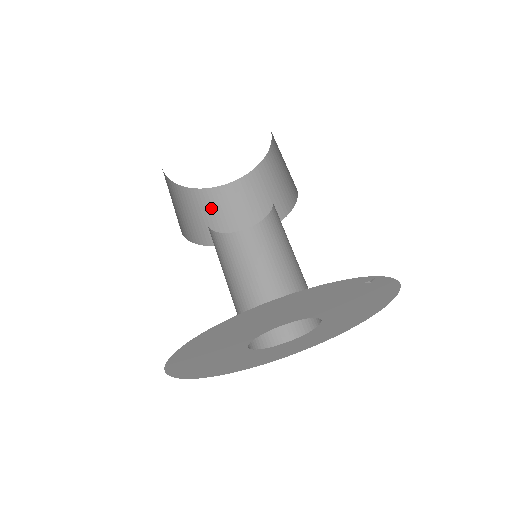
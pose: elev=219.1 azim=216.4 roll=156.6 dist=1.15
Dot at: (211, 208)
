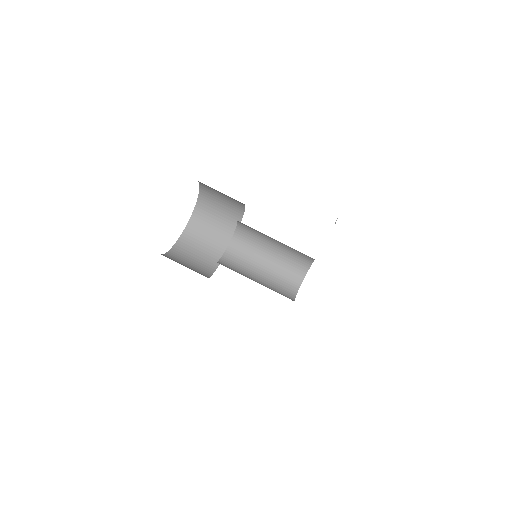
Dot at: (188, 255)
